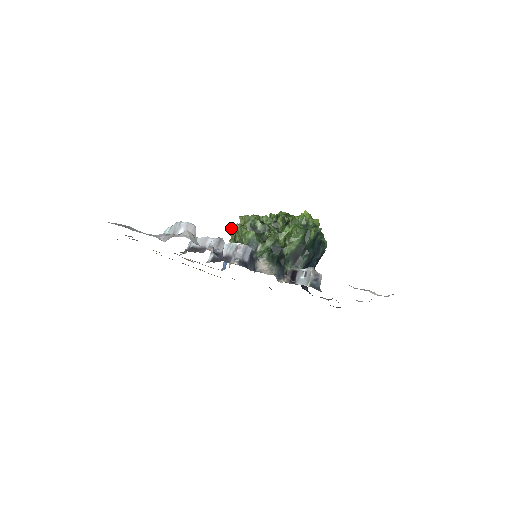
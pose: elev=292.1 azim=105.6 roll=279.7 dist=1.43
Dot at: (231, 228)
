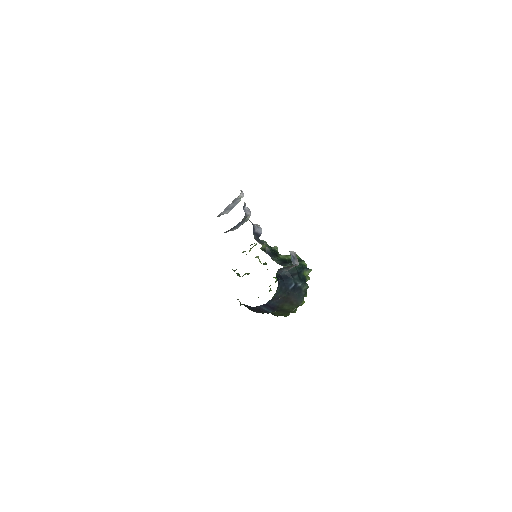
Dot at: (249, 250)
